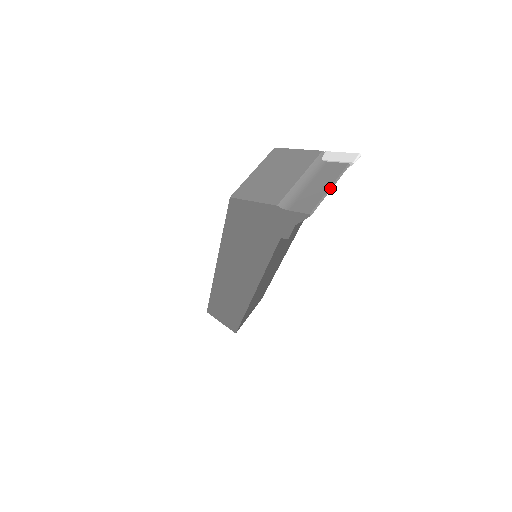
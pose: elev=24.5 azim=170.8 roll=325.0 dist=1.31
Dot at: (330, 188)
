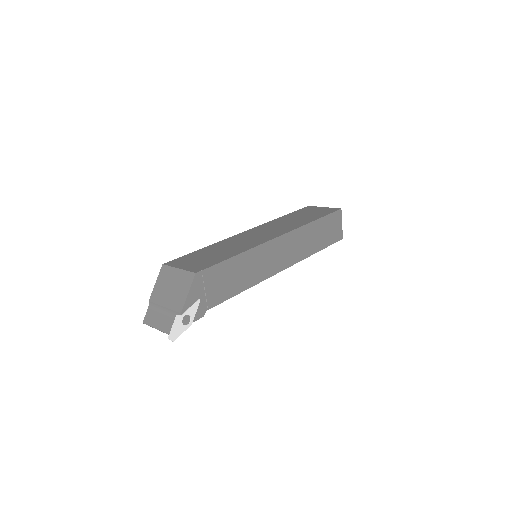
Dot at: occluded
